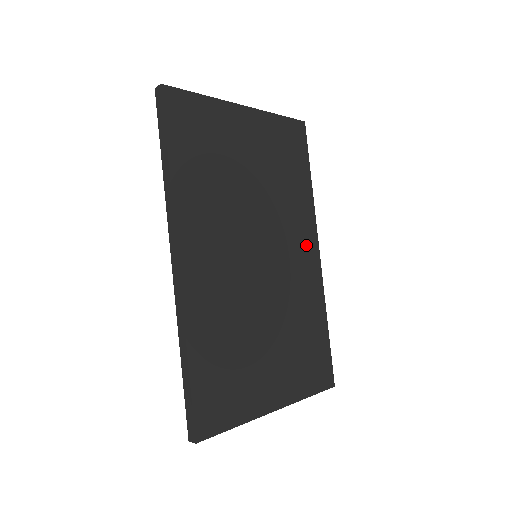
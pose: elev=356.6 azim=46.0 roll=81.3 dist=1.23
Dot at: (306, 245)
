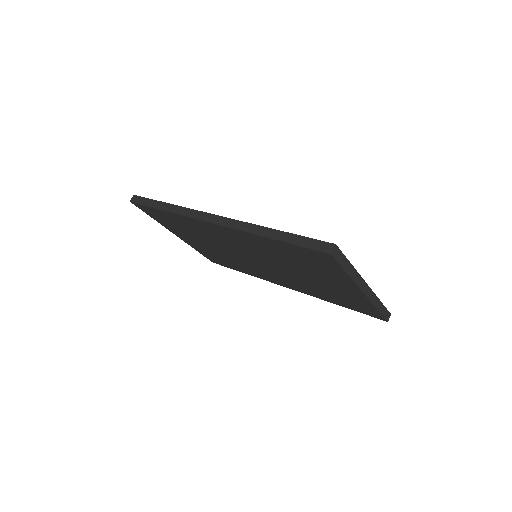
Dot at: occluded
